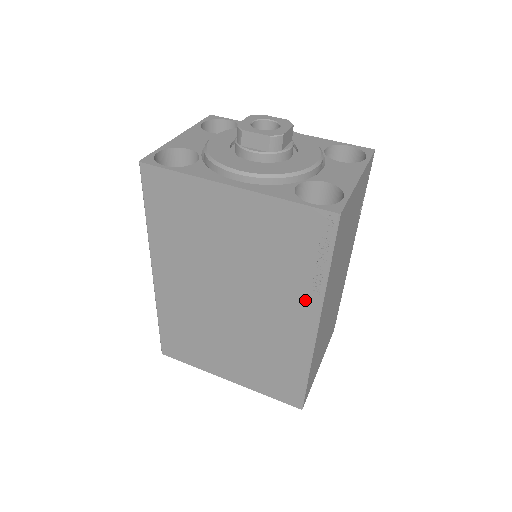
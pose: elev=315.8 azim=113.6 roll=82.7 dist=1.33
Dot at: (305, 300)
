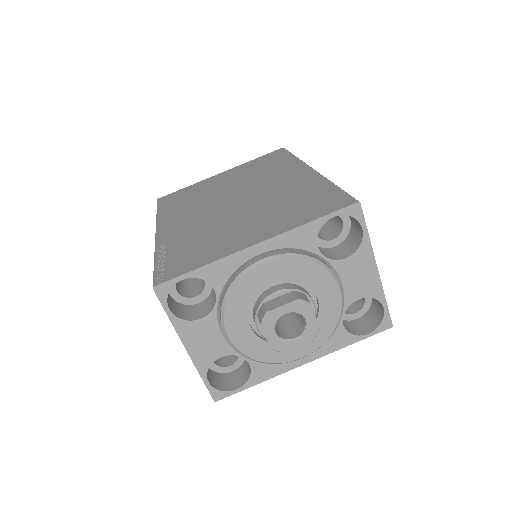
Dot at: occluded
